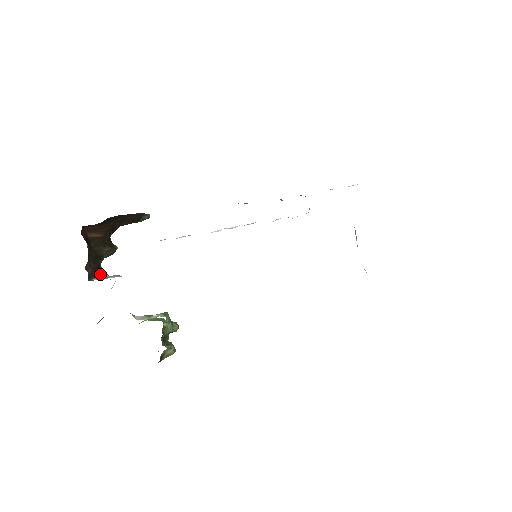
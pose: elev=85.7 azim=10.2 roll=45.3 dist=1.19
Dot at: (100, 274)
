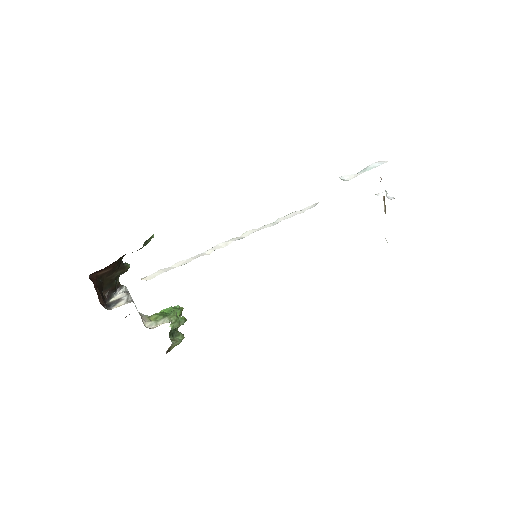
Dot at: (118, 289)
